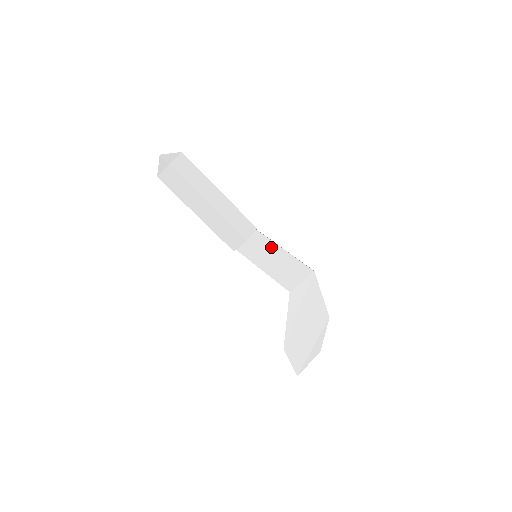
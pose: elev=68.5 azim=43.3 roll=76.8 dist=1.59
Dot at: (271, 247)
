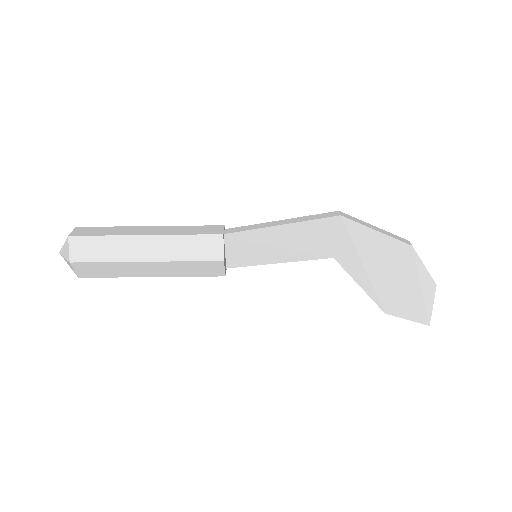
Dot at: (261, 235)
